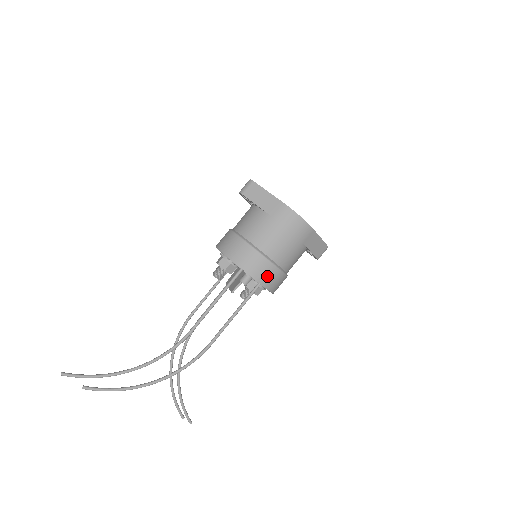
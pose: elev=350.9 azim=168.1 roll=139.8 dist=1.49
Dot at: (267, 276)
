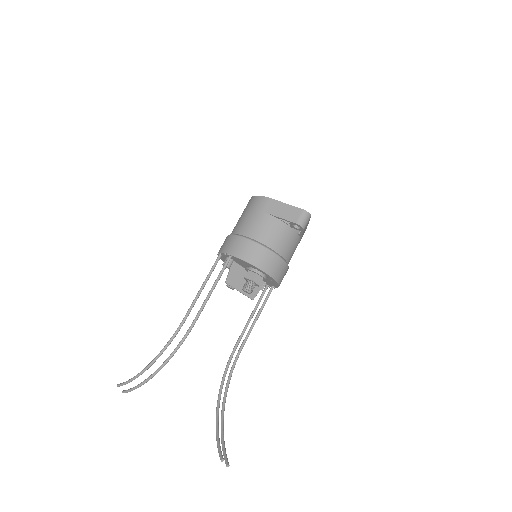
Dot at: (233, 246)
